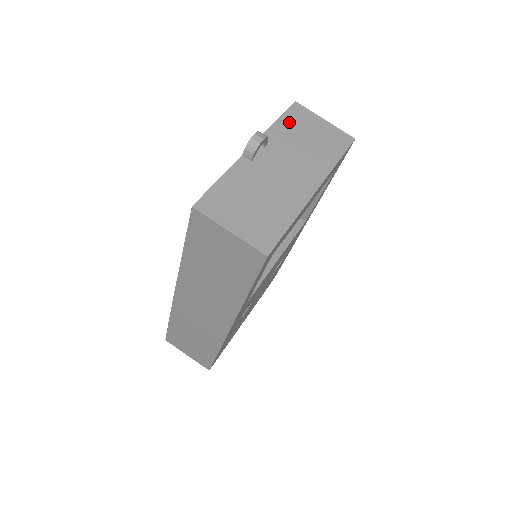
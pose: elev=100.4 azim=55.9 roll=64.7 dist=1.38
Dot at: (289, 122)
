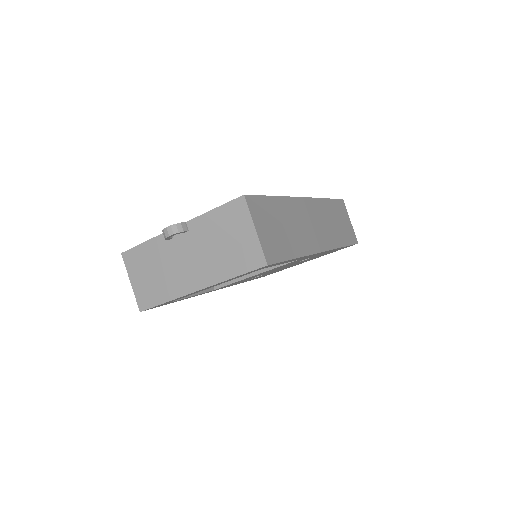
Dot at: (220, 217)
